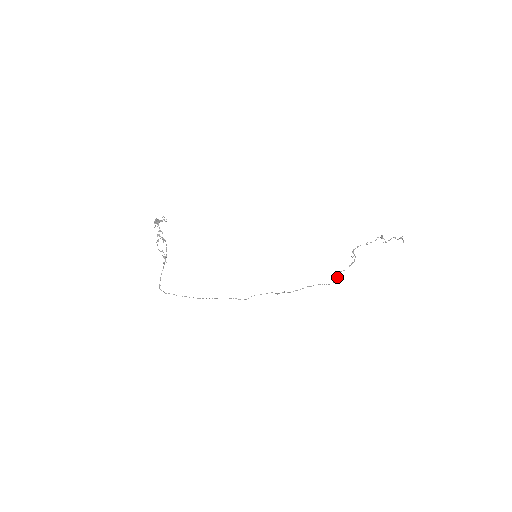
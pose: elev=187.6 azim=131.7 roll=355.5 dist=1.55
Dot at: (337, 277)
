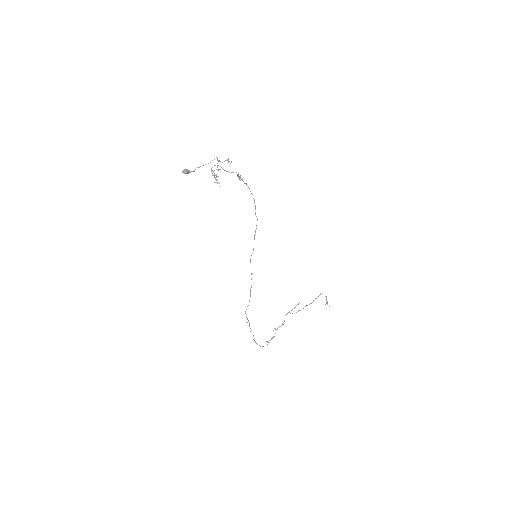
Dot at: (267, 342)
